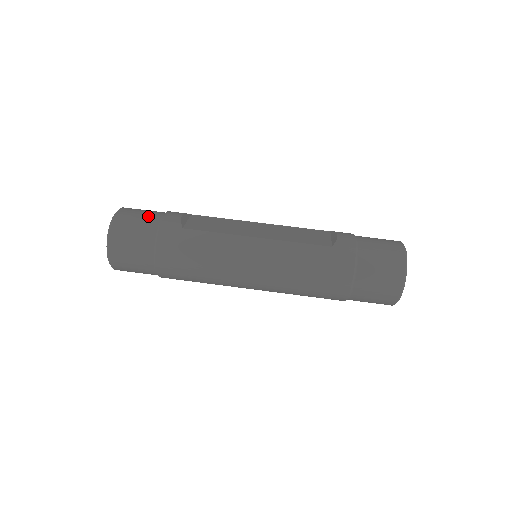
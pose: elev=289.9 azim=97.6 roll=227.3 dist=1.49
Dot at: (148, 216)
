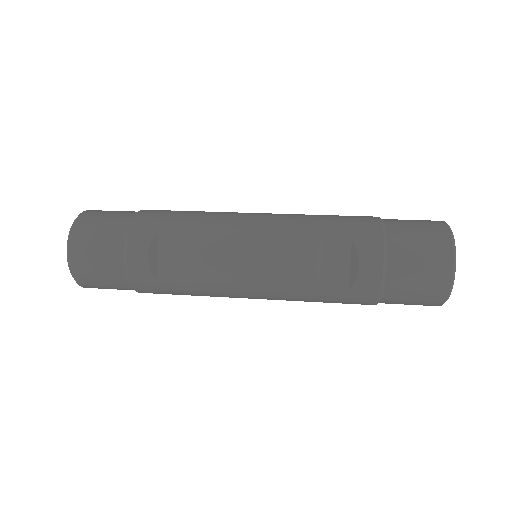
Dot at: occluded
